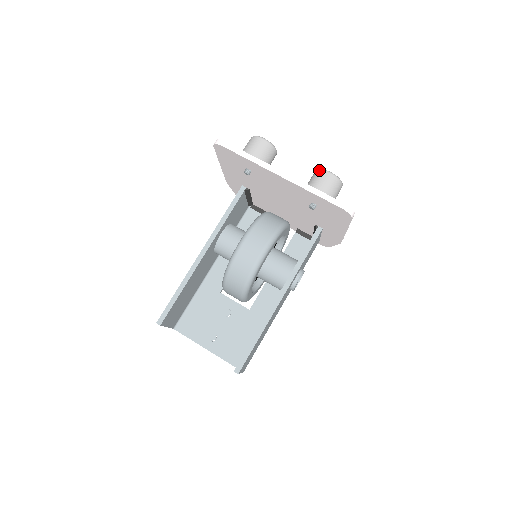
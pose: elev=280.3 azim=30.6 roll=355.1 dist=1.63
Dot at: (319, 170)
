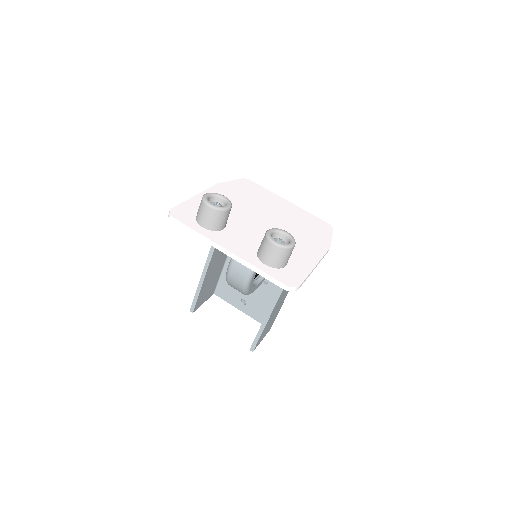
Dot at: (266, 238)
